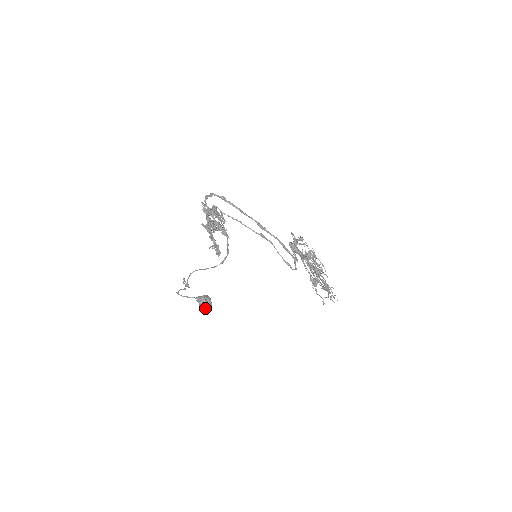
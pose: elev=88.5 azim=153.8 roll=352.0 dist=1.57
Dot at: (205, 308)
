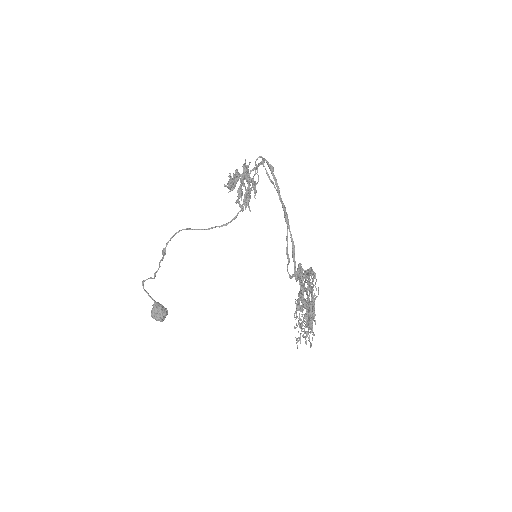
Dot at: (154, 317)
